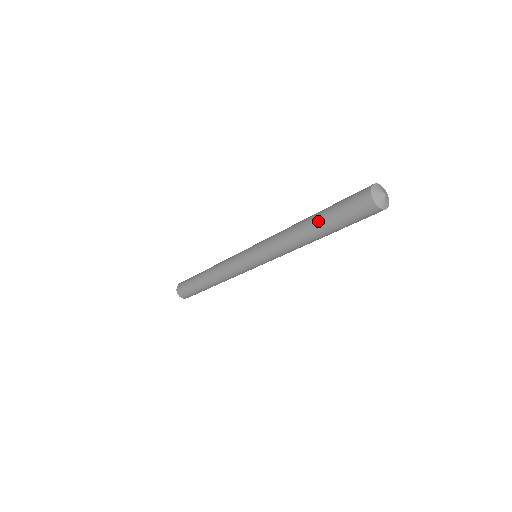
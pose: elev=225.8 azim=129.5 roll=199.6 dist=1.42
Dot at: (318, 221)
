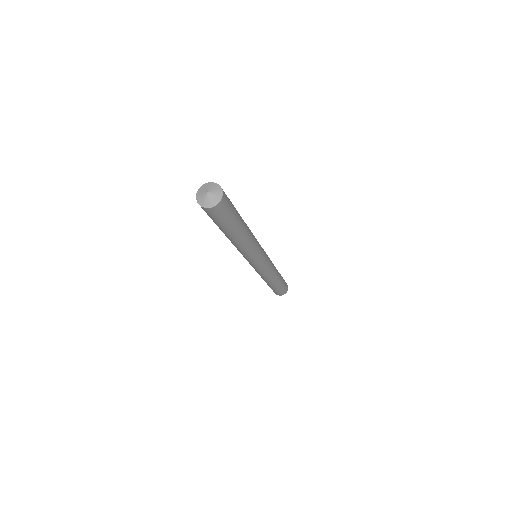
Dot at: occluded
